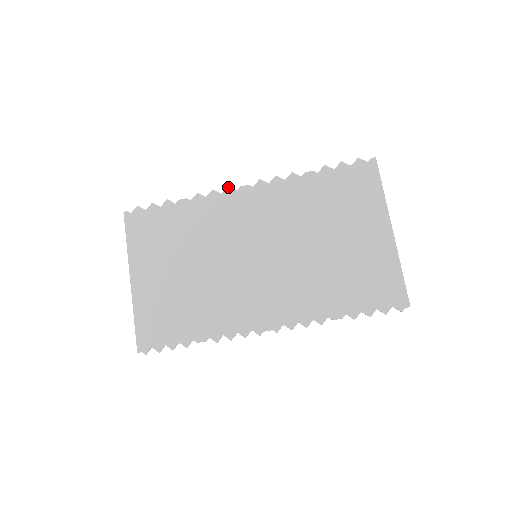
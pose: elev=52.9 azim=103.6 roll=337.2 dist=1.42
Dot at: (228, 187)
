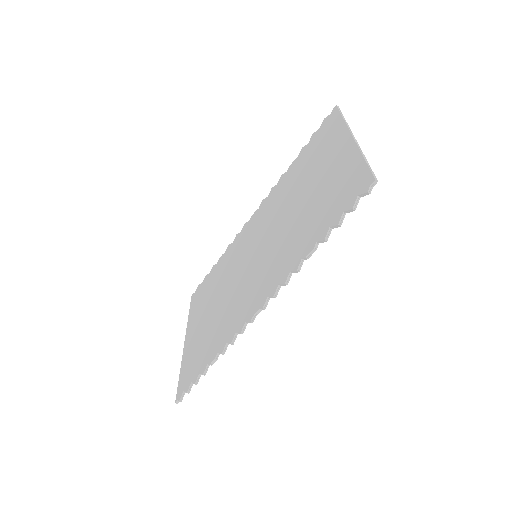
Dot at: (245, 224)
